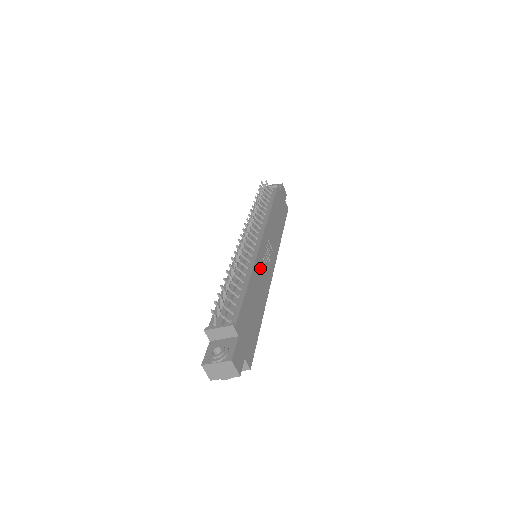
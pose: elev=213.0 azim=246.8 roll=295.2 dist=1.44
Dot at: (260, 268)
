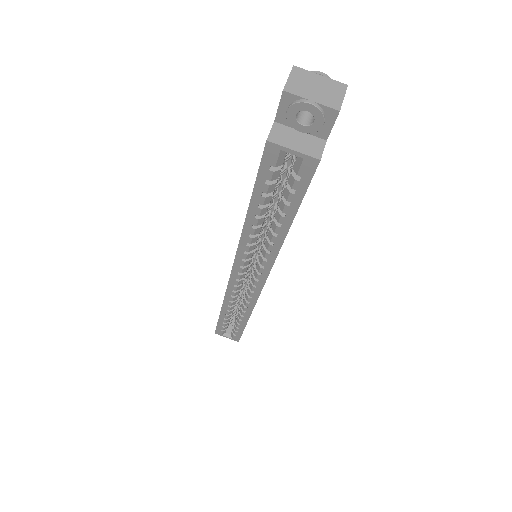
Dot at: occluded
